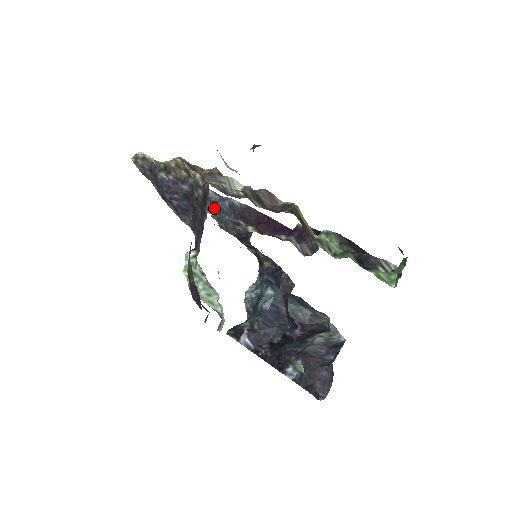
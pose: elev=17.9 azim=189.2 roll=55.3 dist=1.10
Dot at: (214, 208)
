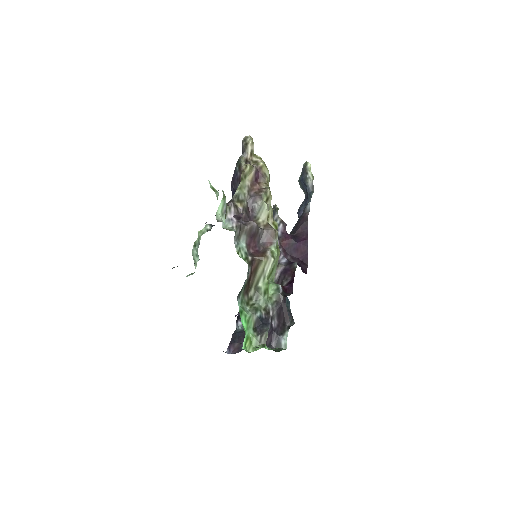
Dot at: occluded
